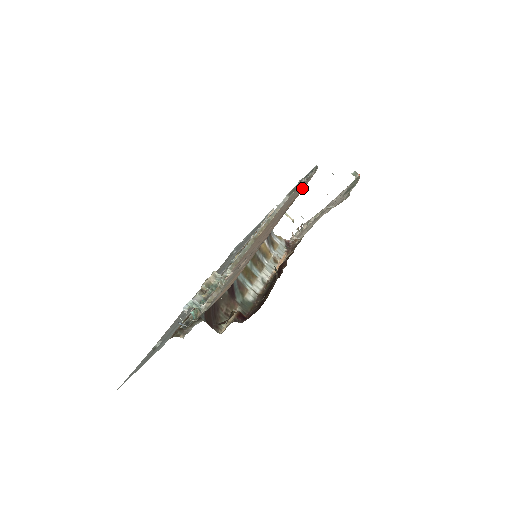
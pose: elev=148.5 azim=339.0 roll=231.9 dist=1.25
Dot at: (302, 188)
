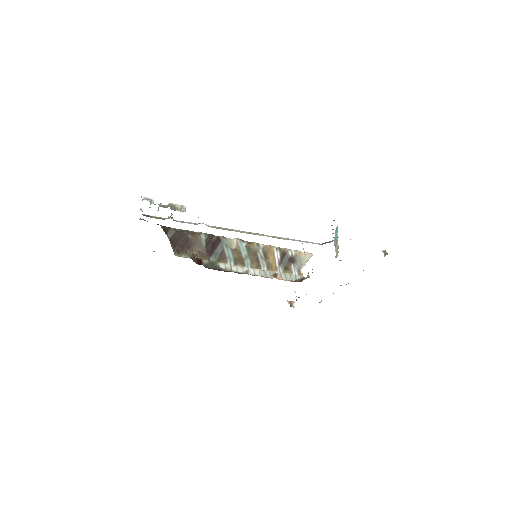
Dot at: occluded
